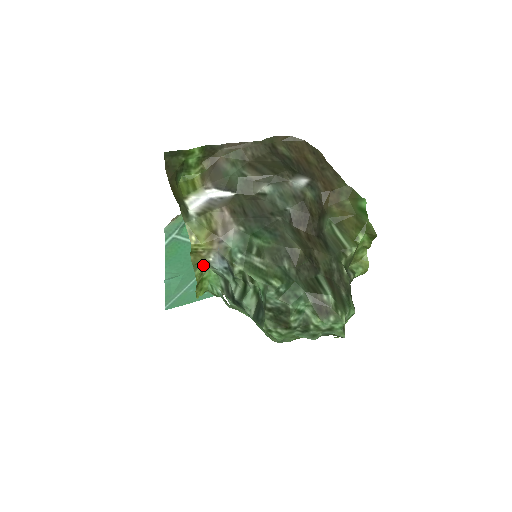
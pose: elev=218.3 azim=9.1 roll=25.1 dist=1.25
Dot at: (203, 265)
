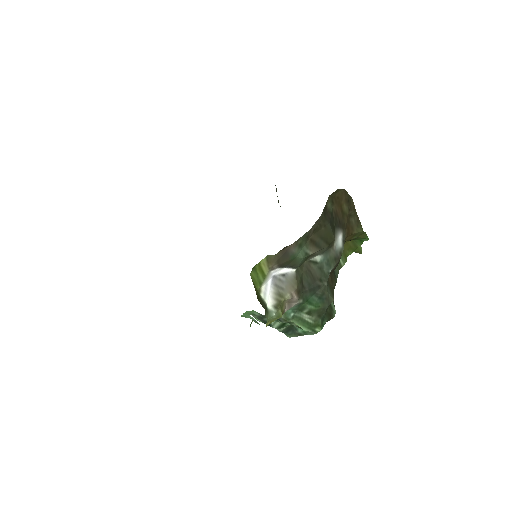
Dot at: occluded
